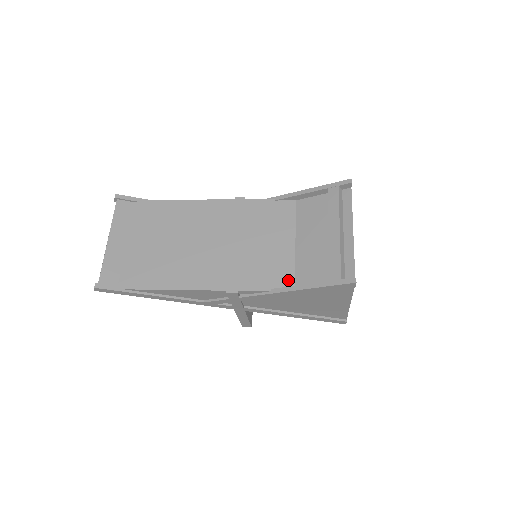
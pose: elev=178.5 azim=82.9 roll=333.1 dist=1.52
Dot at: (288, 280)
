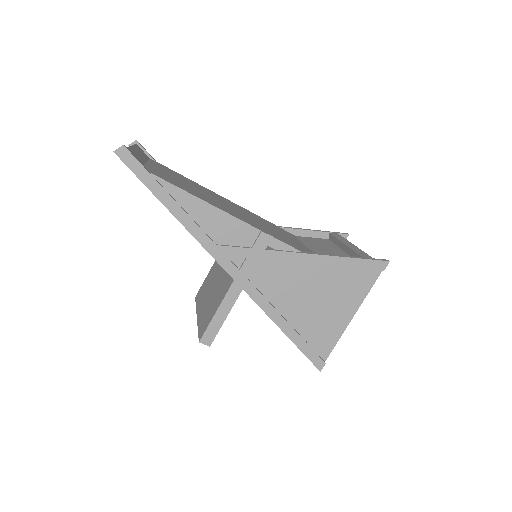
Dot at: occluded
